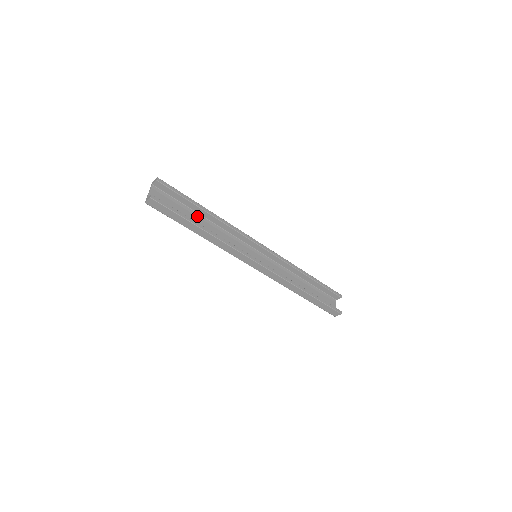
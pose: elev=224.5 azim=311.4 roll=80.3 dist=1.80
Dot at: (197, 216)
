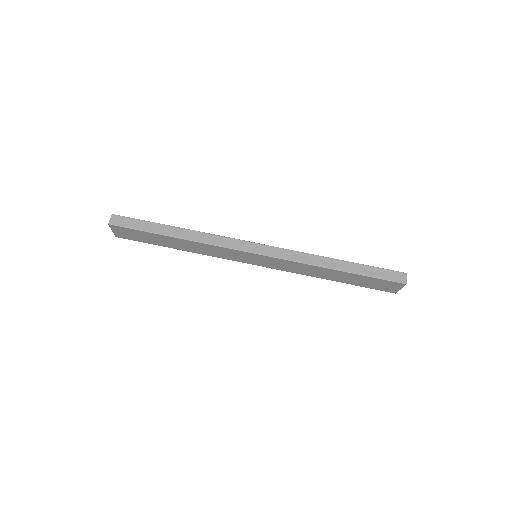
Dot at: (171, 243)
